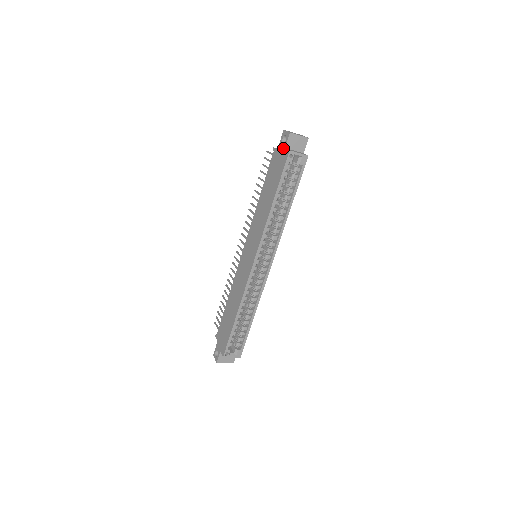
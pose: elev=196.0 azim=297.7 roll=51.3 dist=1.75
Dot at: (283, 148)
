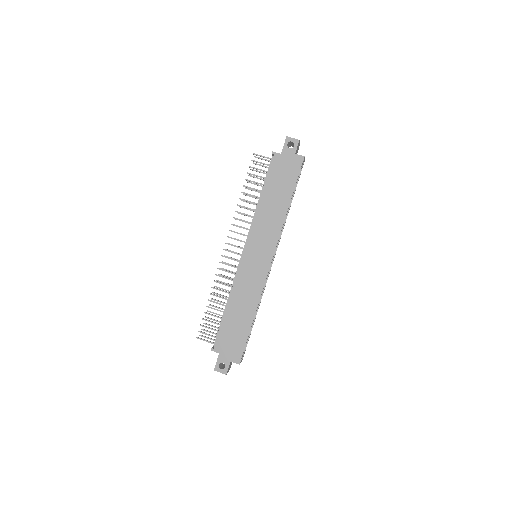
Dot at: (292, 153)
